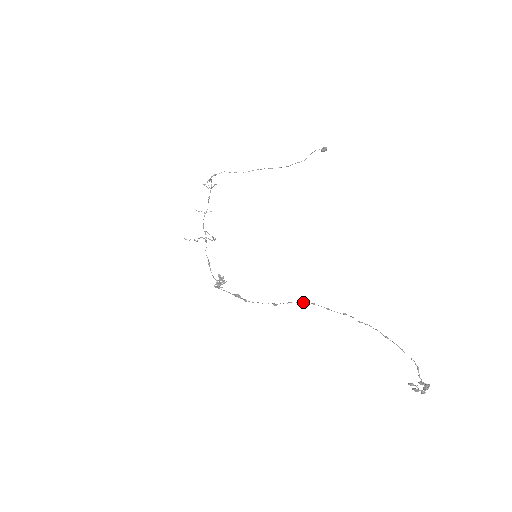
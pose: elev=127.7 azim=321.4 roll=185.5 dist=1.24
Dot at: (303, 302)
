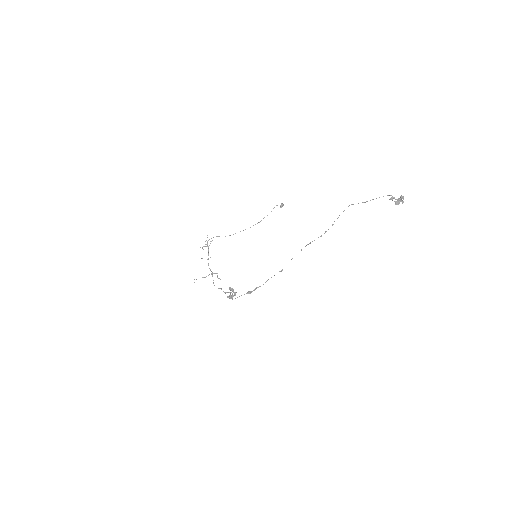
Dot at: occluded
